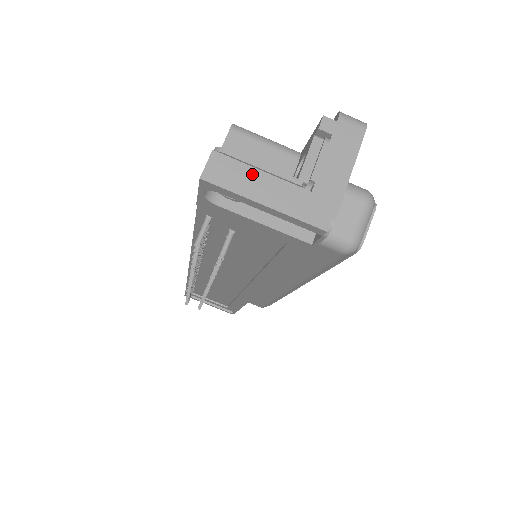
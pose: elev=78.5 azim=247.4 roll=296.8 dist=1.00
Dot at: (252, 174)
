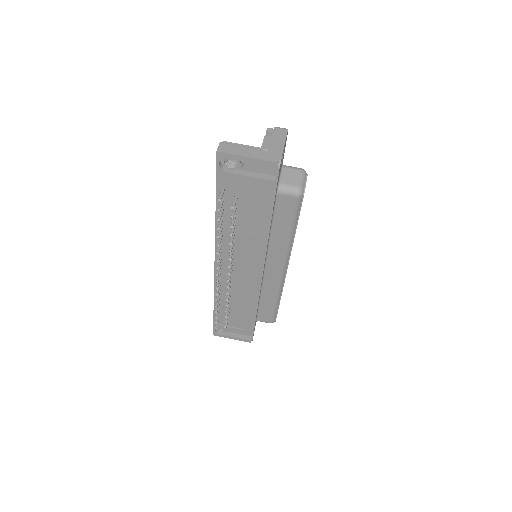
Dot at: (239, 148)
